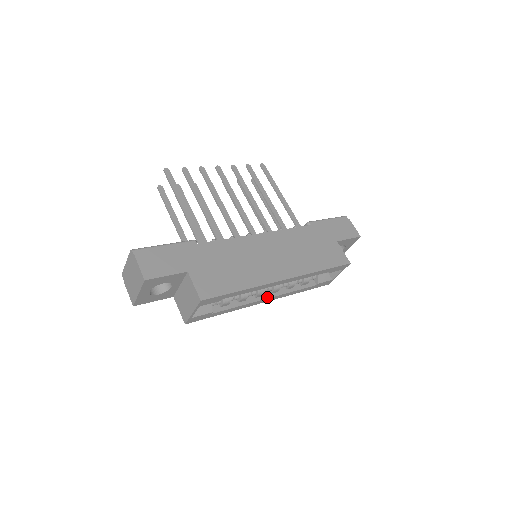
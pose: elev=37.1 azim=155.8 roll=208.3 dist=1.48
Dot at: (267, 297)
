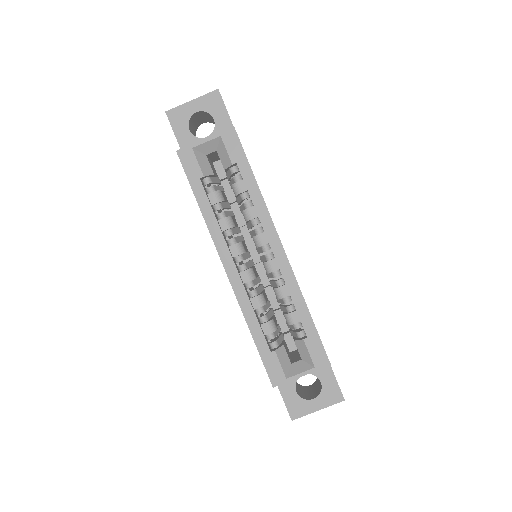
Dot at: (235, 264)
